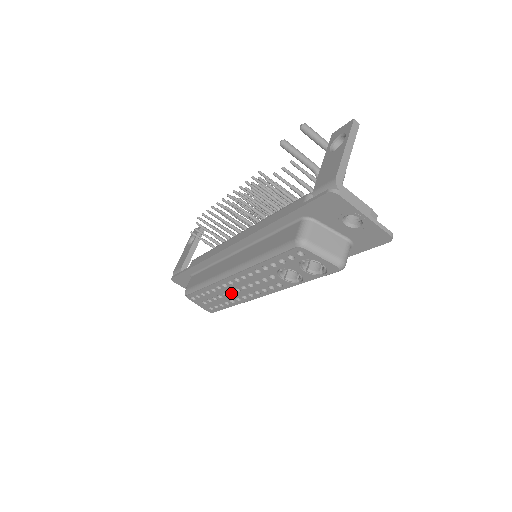
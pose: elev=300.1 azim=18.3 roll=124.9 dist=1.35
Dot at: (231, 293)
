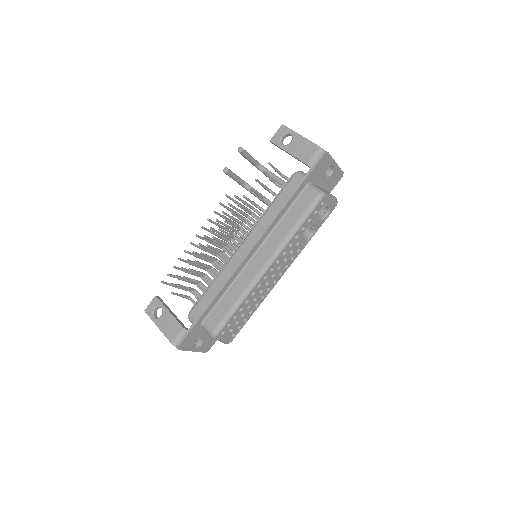
Dot at: (259, 293)
